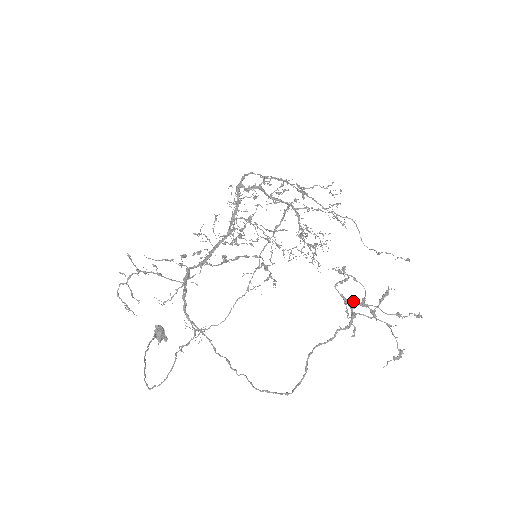
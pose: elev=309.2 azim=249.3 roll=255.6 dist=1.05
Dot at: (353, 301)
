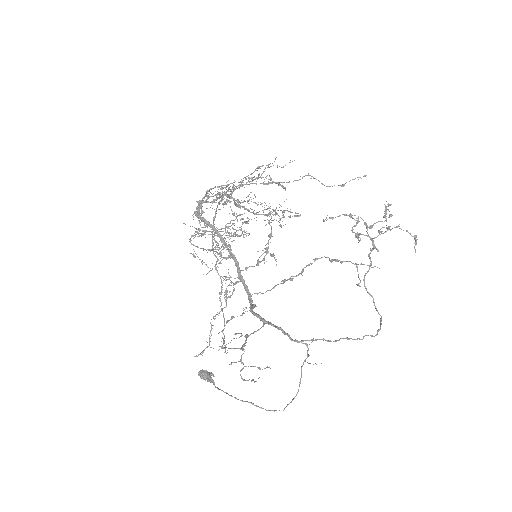
Dot at: (379, 232)
